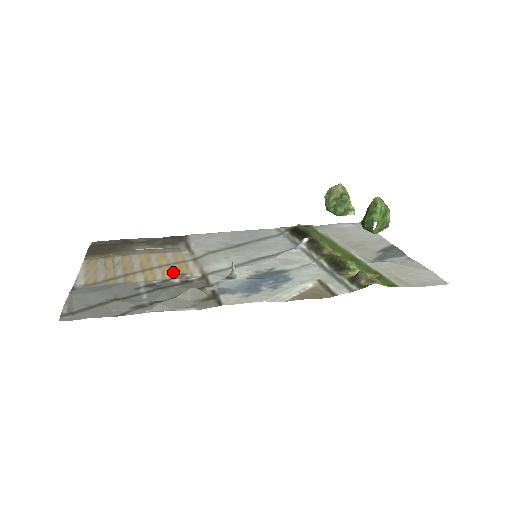
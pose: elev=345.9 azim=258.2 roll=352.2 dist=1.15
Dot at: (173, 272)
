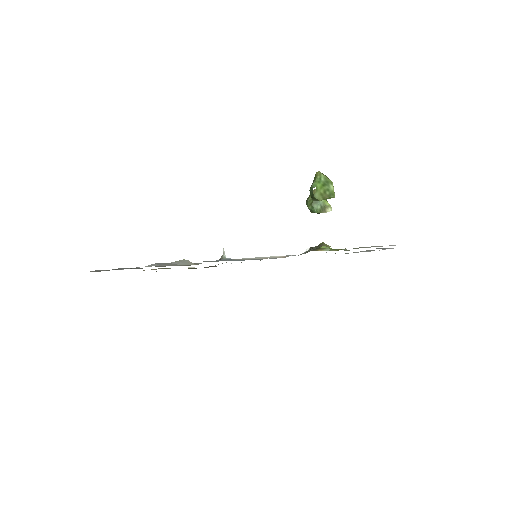
Dot at: occluded
